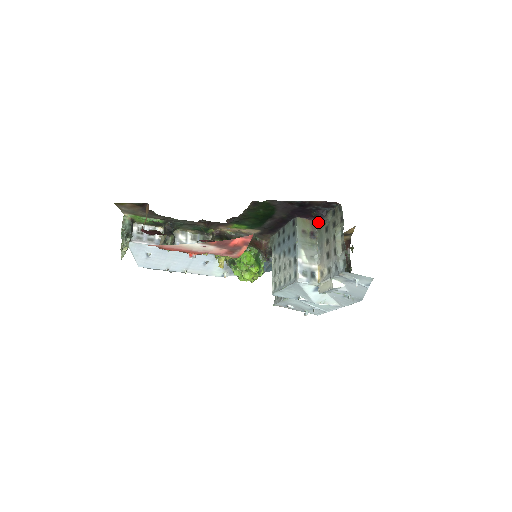
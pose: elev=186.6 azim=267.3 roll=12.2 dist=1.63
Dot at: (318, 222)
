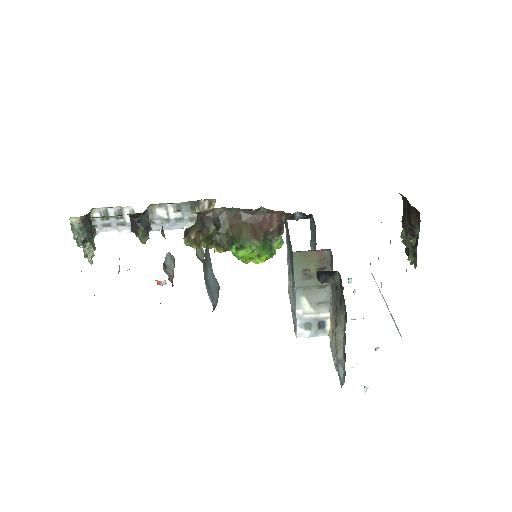
Dot at: occluded
